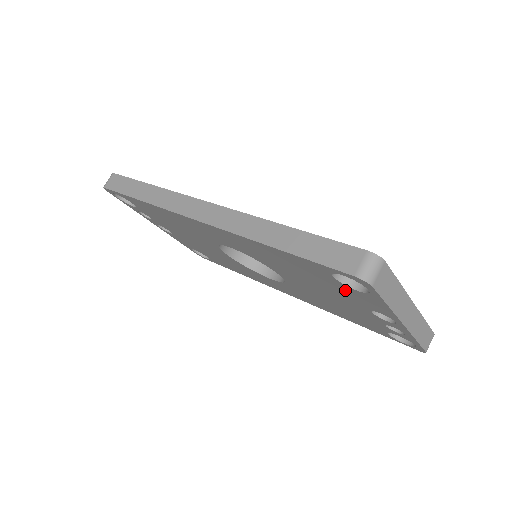
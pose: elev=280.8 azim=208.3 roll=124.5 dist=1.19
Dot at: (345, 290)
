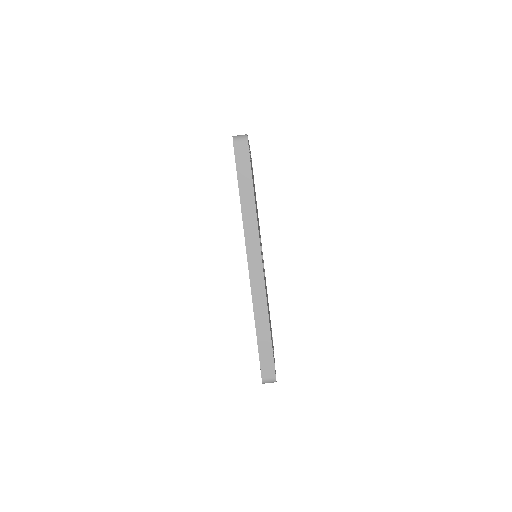
Dot at: occluded
